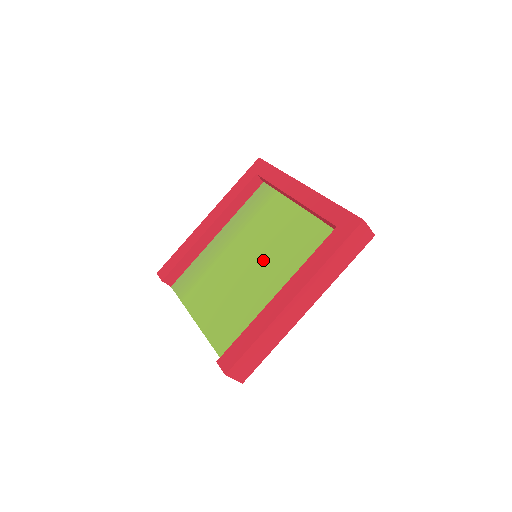
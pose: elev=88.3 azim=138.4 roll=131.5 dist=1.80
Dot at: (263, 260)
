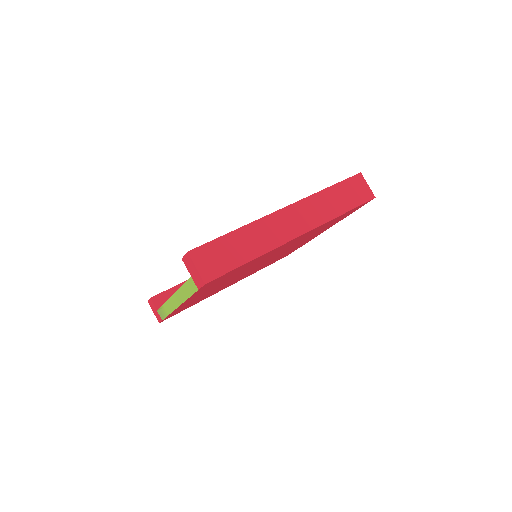
Dot at: occluded
